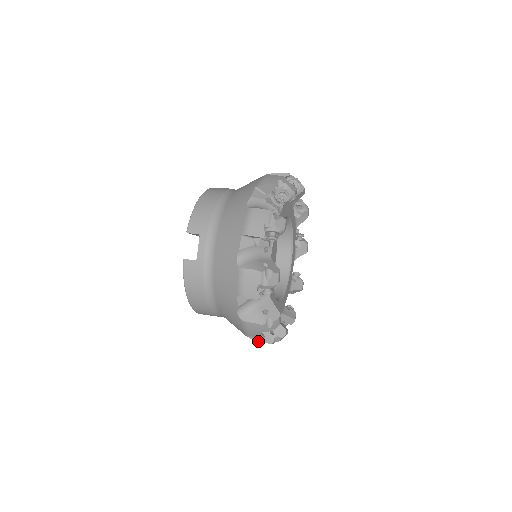
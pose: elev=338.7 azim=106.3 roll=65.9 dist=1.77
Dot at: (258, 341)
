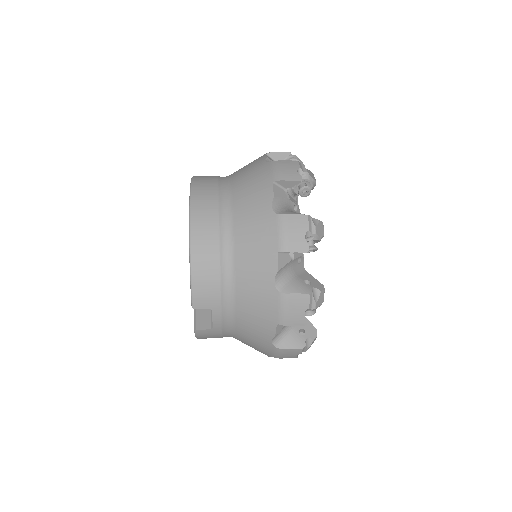
Dot at: occluded
